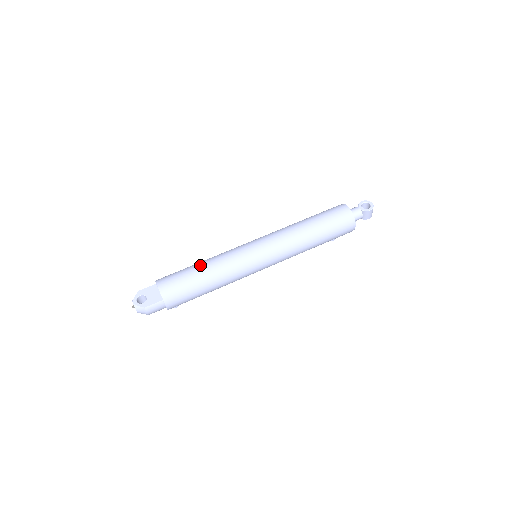
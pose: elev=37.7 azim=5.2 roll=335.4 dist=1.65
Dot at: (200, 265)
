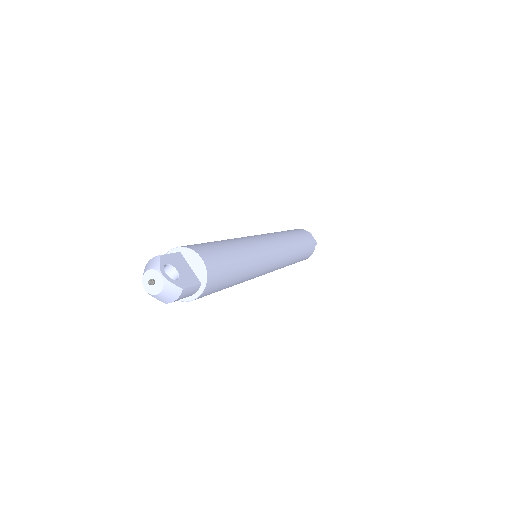
Dot at: (234, 245)
